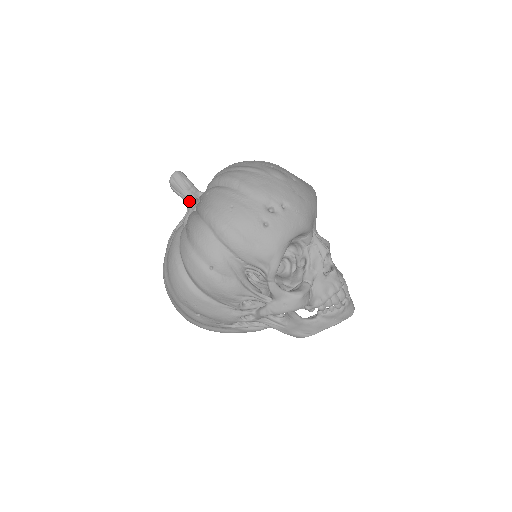
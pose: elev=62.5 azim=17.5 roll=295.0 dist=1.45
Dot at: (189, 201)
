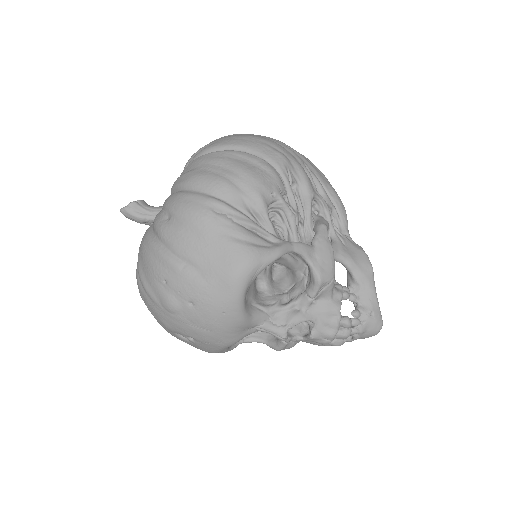
Dot at: occluded
